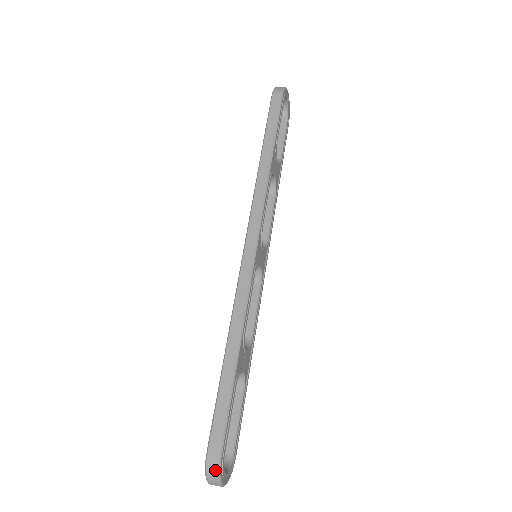
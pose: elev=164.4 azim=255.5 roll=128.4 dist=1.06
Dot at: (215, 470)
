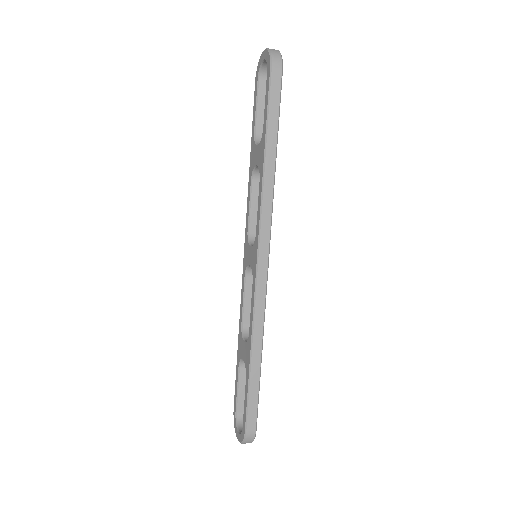
Dot at: (252, 440)
